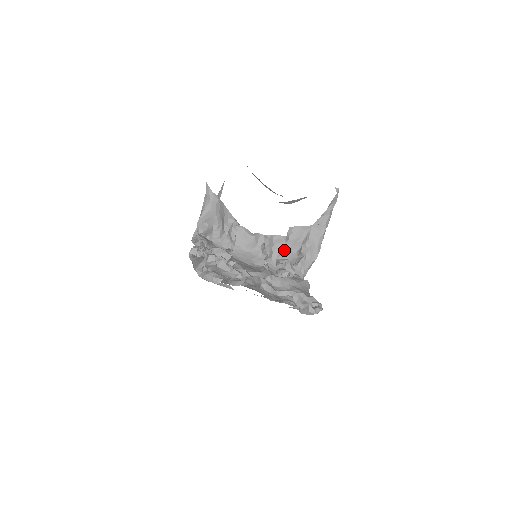
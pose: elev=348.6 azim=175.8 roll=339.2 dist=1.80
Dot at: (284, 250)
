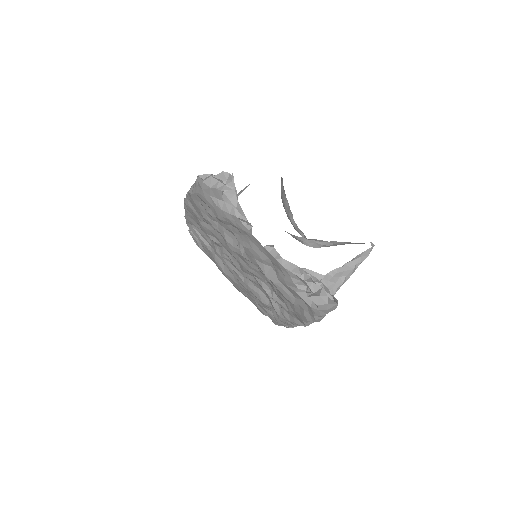
Dot at: occluded
